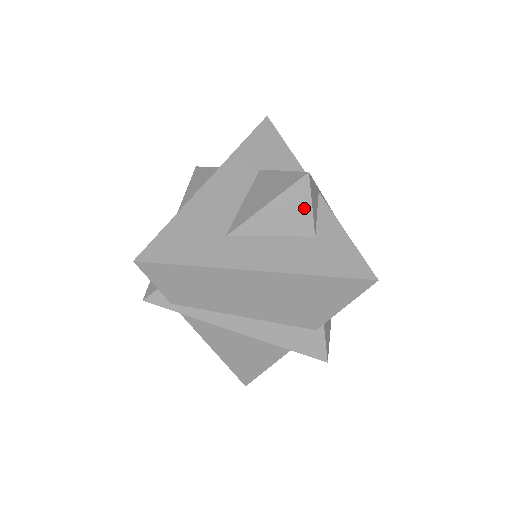
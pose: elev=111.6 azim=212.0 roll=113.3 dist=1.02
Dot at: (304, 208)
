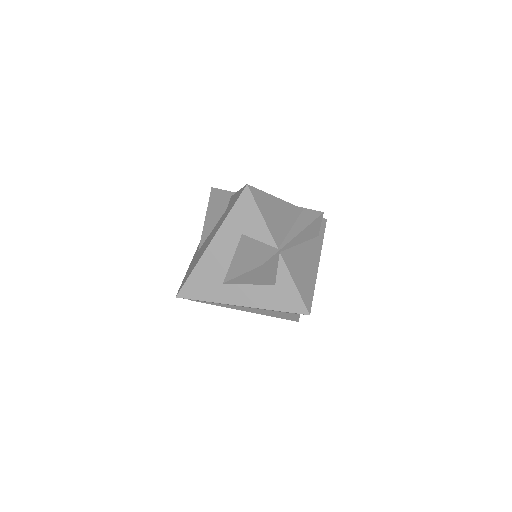
Dot at: (264, 276)
